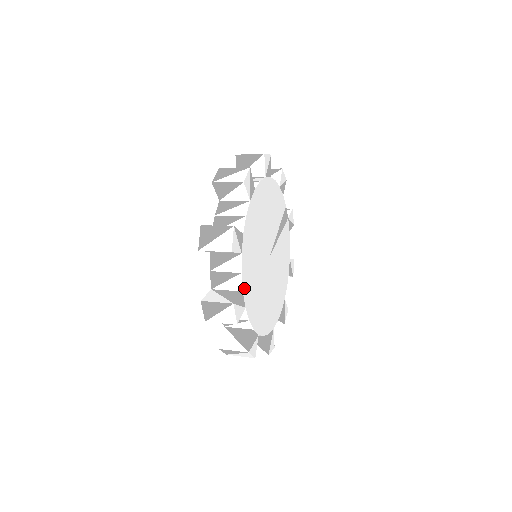
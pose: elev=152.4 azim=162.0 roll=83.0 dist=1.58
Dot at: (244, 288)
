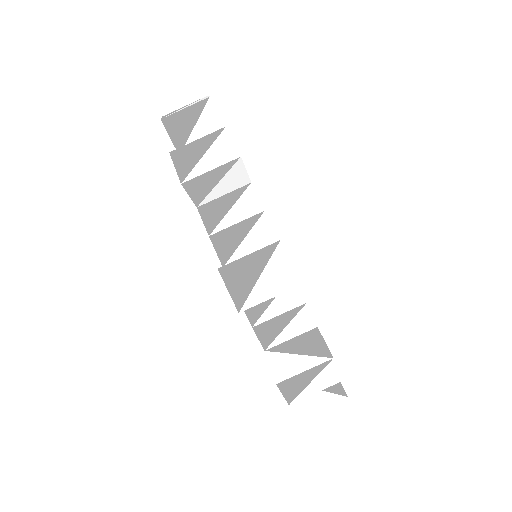
Dot at: (313, 320)
